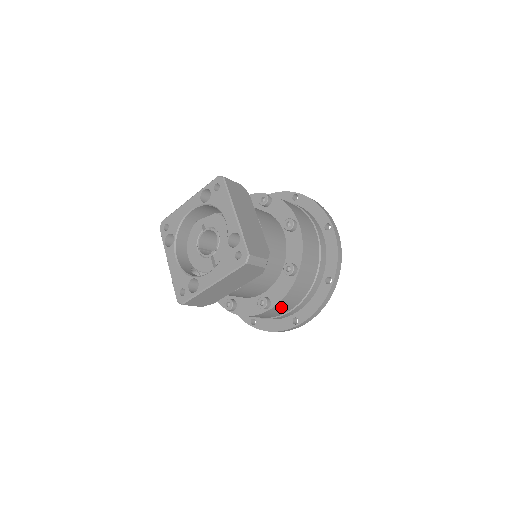
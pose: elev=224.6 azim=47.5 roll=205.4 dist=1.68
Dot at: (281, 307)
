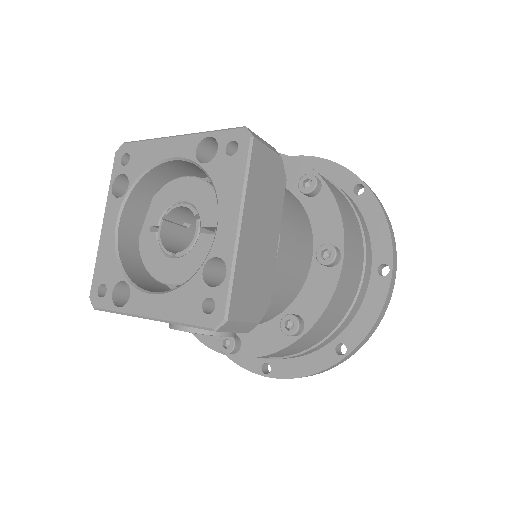
Dot at: (351, 247)
